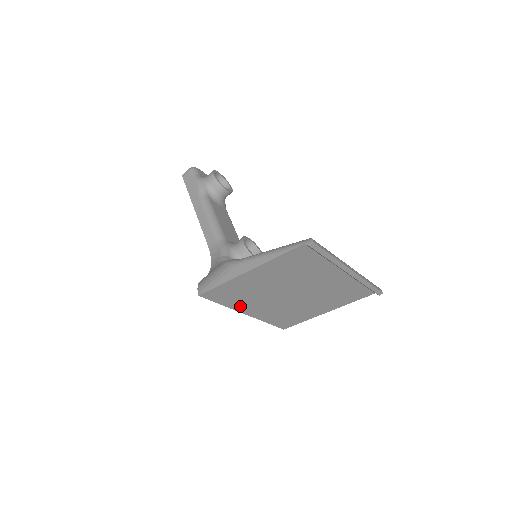
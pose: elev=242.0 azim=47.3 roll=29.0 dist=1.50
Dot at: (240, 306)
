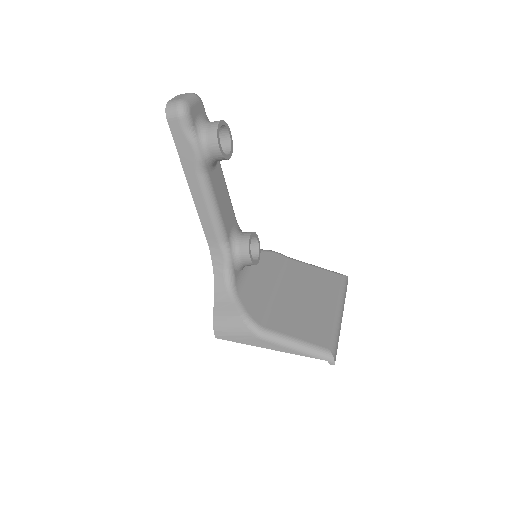
Dot at: occluded
